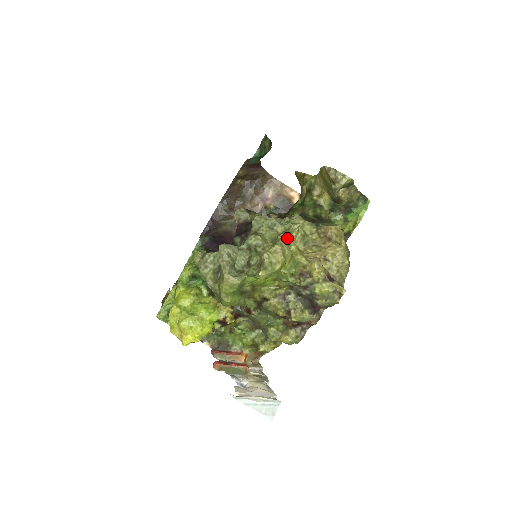
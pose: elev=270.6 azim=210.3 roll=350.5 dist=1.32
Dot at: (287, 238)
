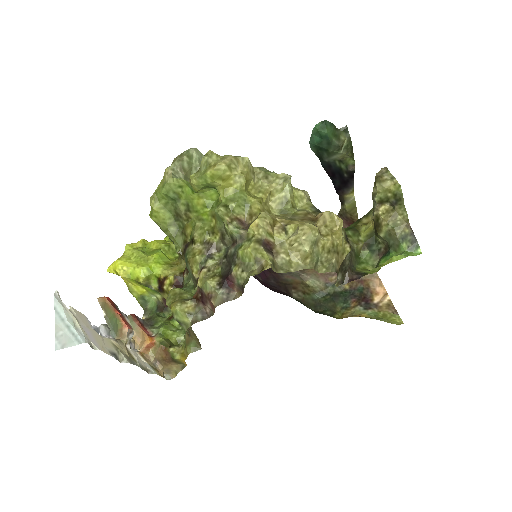
Dot at: (262, 181)
